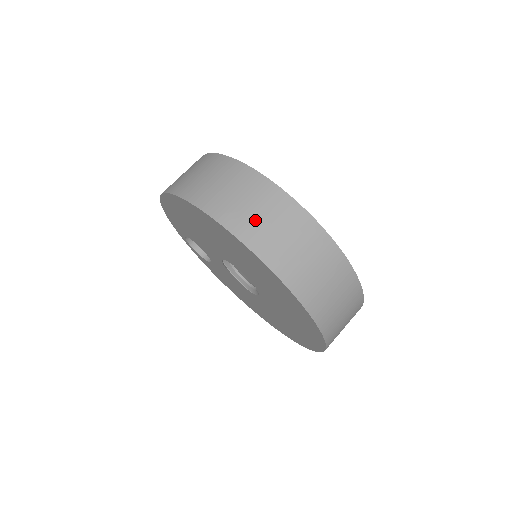
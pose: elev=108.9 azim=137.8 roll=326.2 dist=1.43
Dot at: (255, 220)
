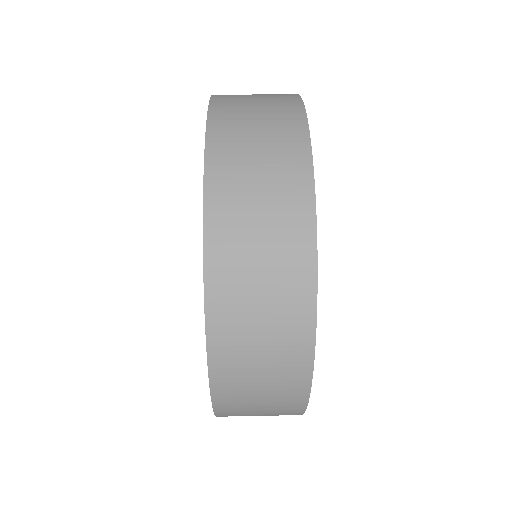
Dot at: (244, 95)
